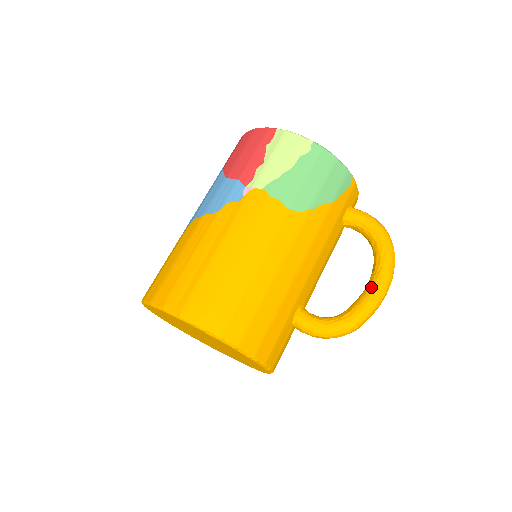
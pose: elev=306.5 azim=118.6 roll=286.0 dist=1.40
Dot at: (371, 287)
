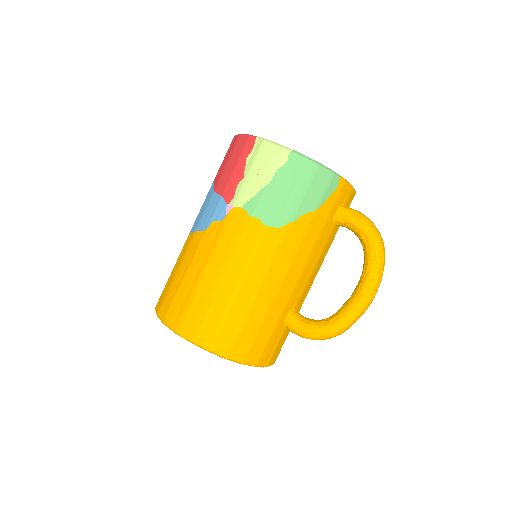
Dot at: (357, 293)
